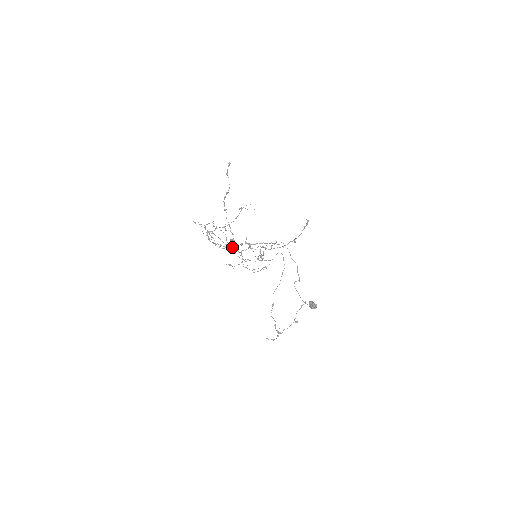
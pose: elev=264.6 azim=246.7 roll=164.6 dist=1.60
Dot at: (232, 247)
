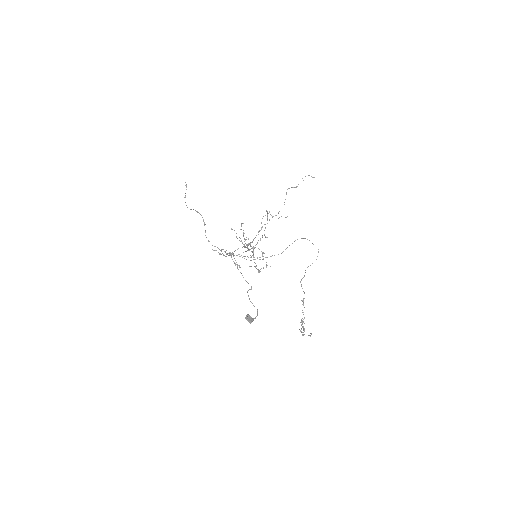
Dot at: (248, 248)
